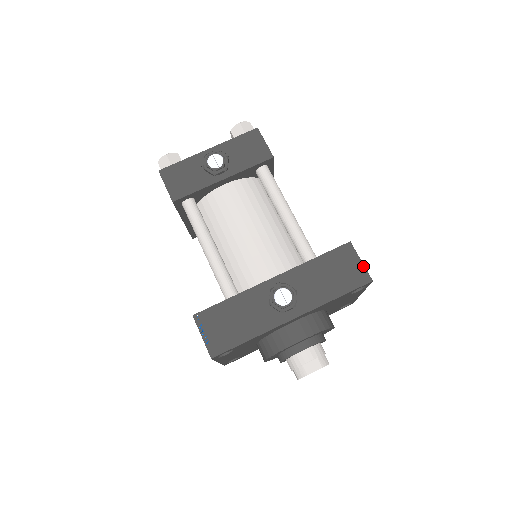
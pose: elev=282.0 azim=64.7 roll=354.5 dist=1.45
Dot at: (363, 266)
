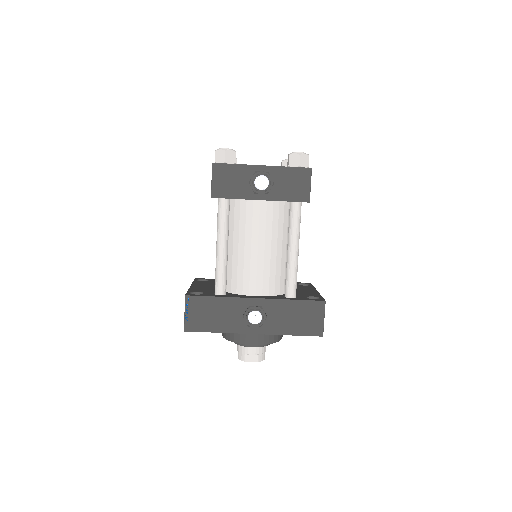
Dot at: (323, 323)
